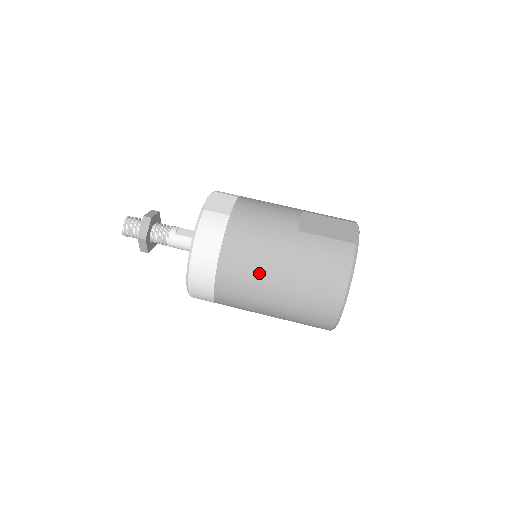
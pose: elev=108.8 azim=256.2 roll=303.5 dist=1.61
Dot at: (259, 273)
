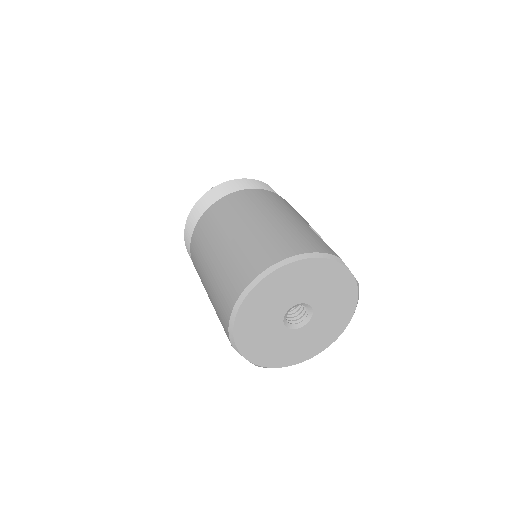
Dot at: (248, 211)
